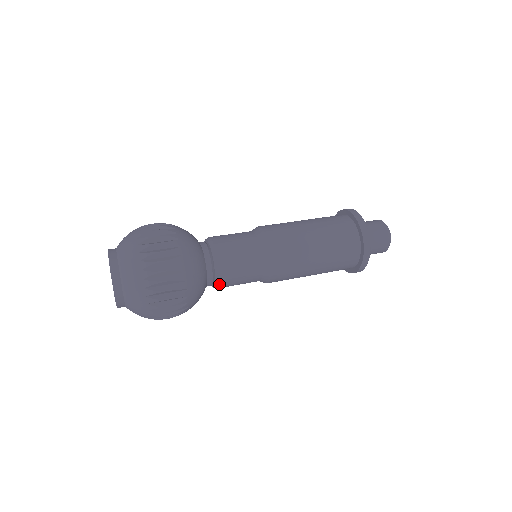
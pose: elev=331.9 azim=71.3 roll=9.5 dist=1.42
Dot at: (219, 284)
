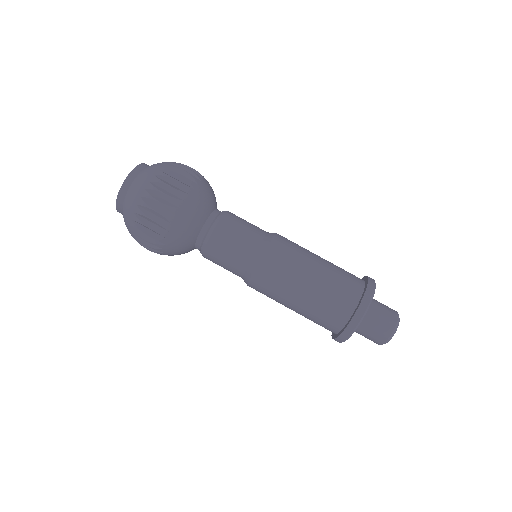
Dot at: occluded
